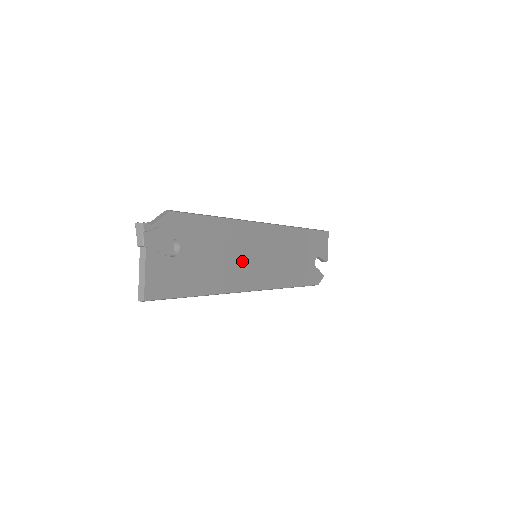
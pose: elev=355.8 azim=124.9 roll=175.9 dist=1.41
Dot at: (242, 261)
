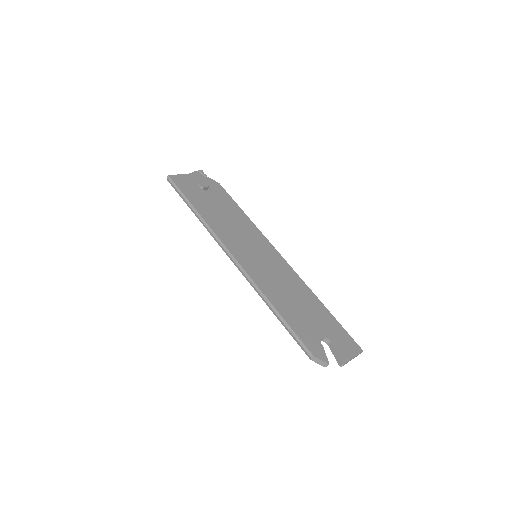
Dot at: (241, 239)
